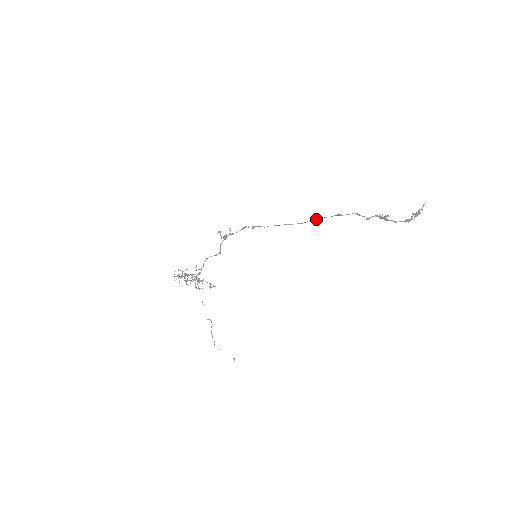
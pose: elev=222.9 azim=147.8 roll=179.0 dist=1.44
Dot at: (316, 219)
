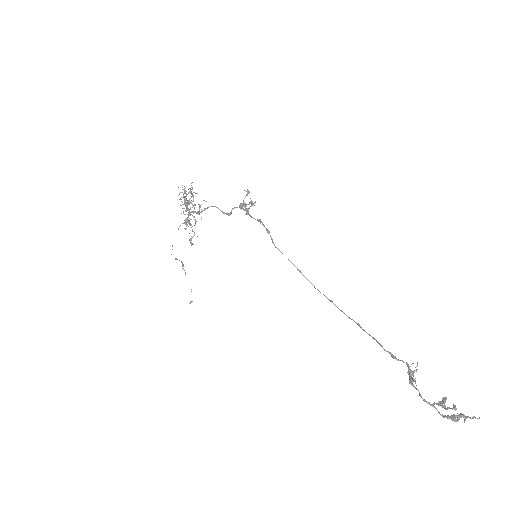
Dot at: (330, 300)
